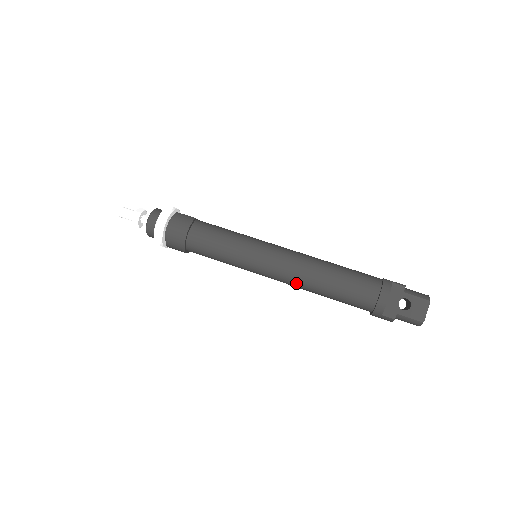
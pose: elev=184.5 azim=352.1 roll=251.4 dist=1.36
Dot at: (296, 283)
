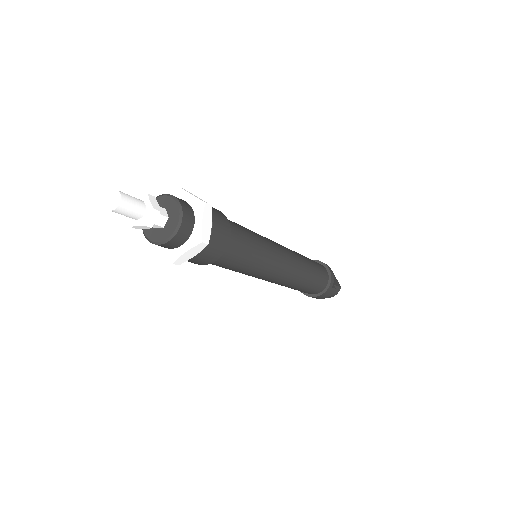
Dot at: (297, 272)
